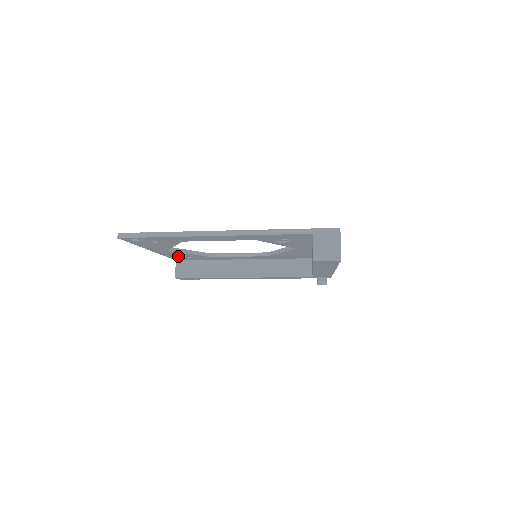
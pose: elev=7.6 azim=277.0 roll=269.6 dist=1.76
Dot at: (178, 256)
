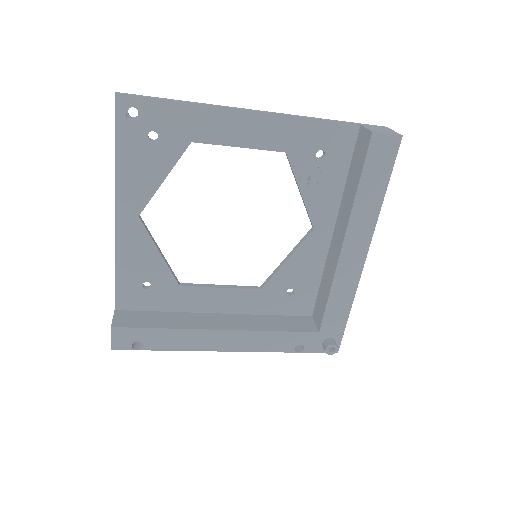
Dot at: (134, 271)
